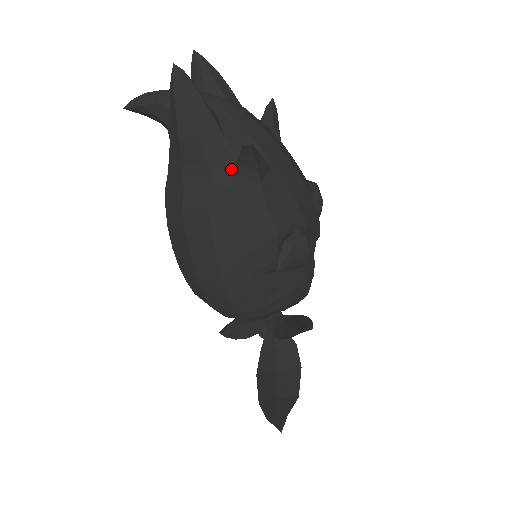
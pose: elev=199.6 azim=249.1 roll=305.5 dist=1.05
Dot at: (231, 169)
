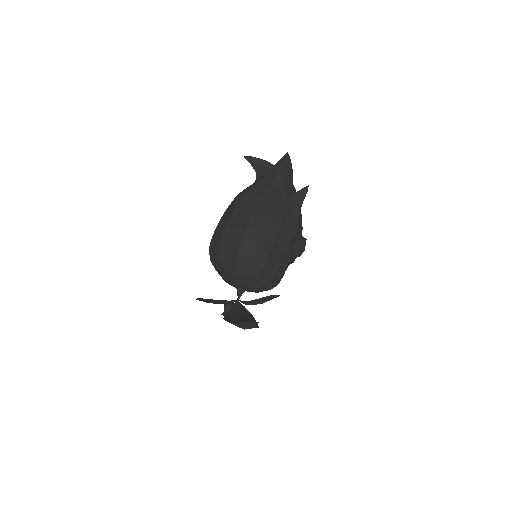
Dot at: (290, 195)
